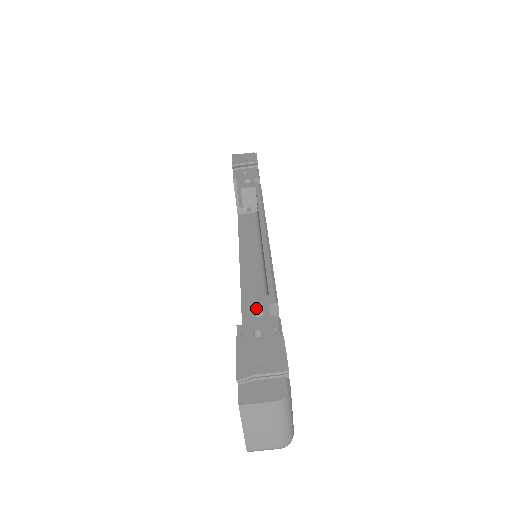
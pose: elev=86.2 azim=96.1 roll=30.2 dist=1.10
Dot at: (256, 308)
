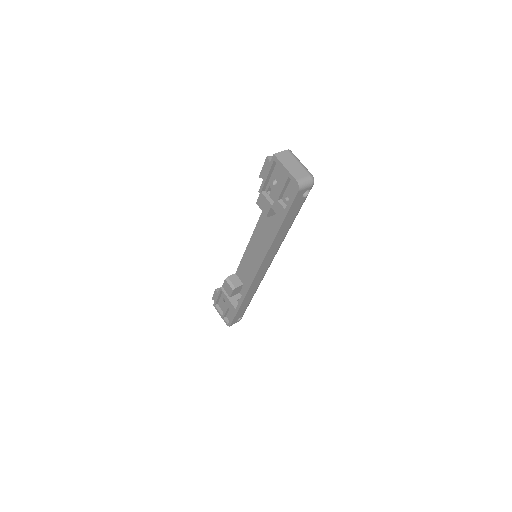
Dot at: occluded
